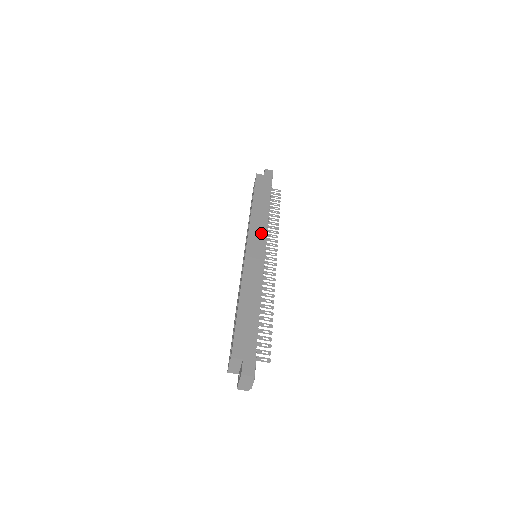
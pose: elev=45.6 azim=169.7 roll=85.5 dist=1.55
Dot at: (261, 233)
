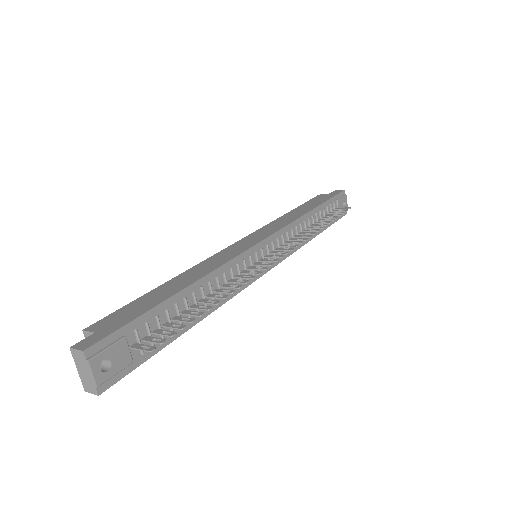
Dot at: (272, 230)
